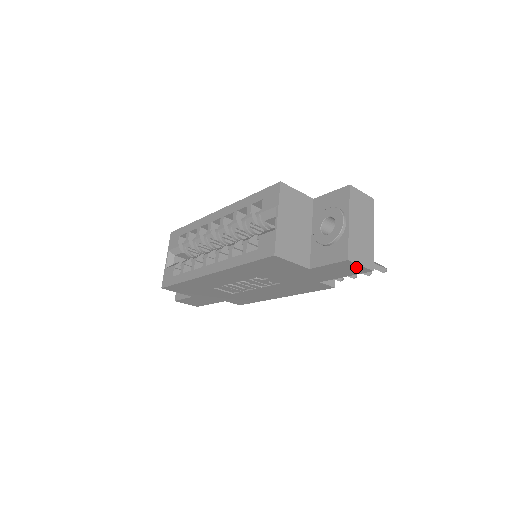
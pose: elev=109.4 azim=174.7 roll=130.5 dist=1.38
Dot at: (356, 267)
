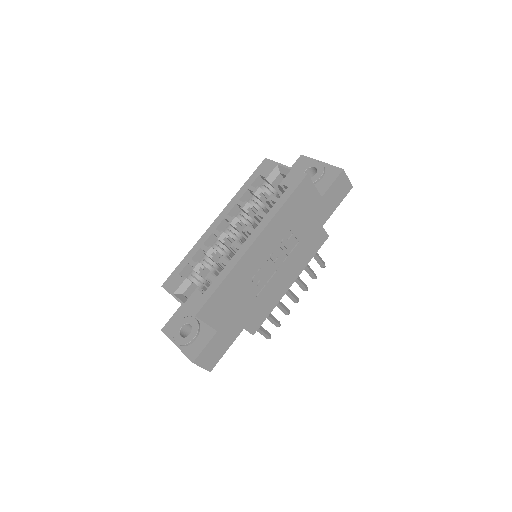
Dot at: (345, 183)
